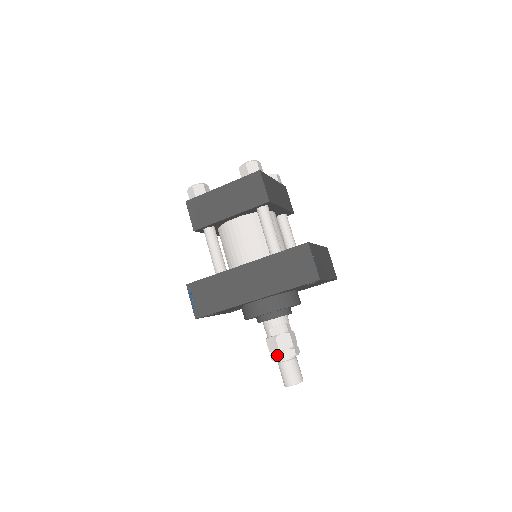
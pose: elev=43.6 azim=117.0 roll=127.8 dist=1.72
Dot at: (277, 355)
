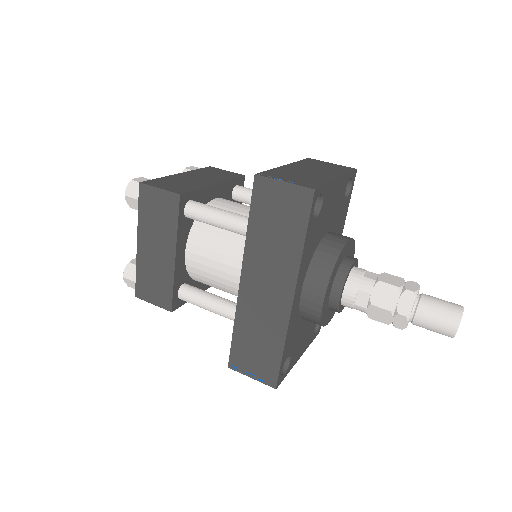
Dot at: (397, 319)
